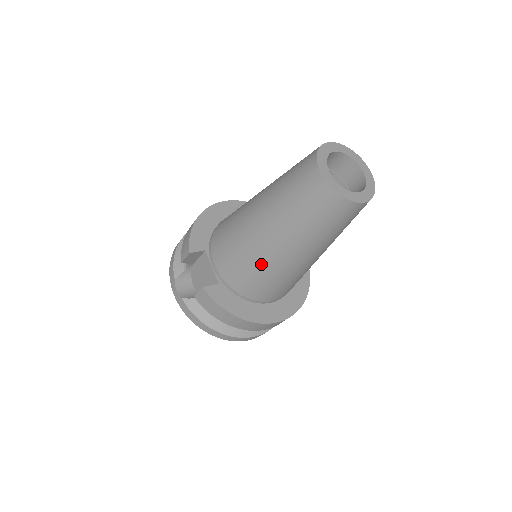
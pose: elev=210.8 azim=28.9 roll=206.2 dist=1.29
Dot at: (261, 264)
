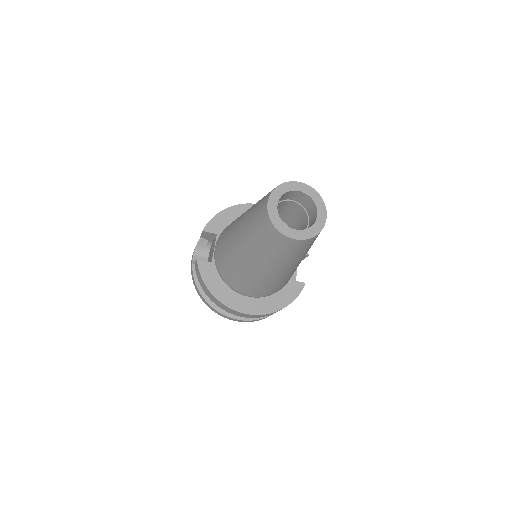
Dot at: (233, 259)
